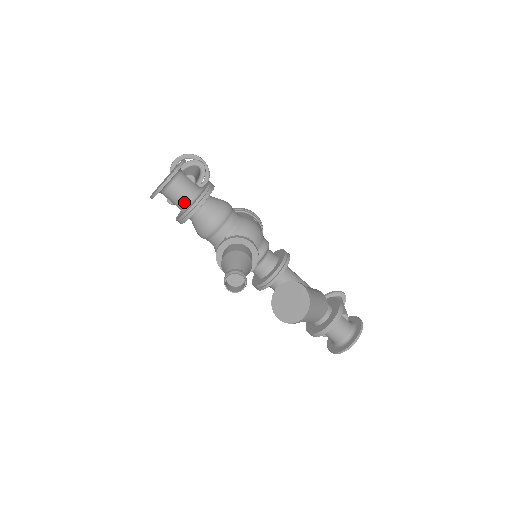
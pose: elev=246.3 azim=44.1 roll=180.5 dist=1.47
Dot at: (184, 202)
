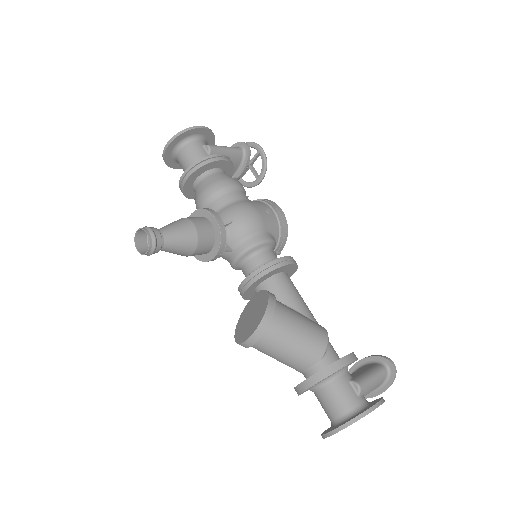
Dot at: occluded
